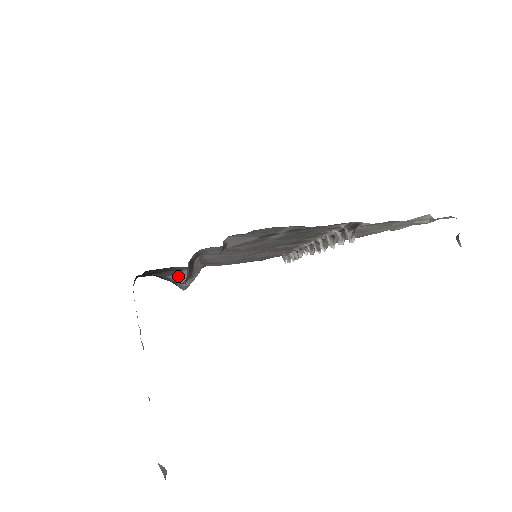
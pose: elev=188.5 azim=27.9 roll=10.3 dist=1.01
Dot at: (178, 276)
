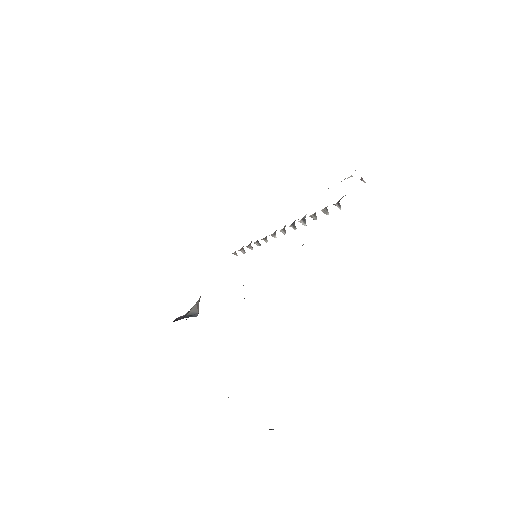
Dot at: (192, 309)
